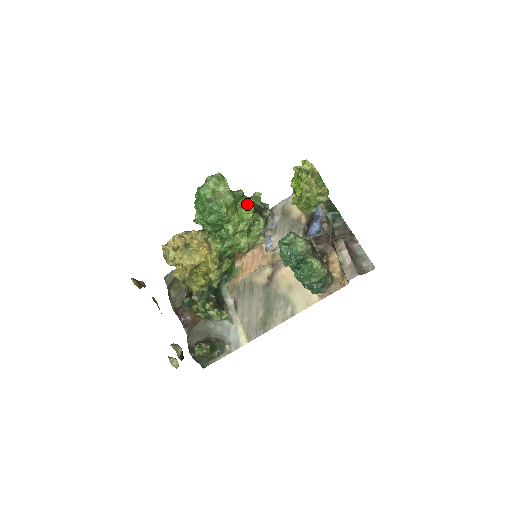
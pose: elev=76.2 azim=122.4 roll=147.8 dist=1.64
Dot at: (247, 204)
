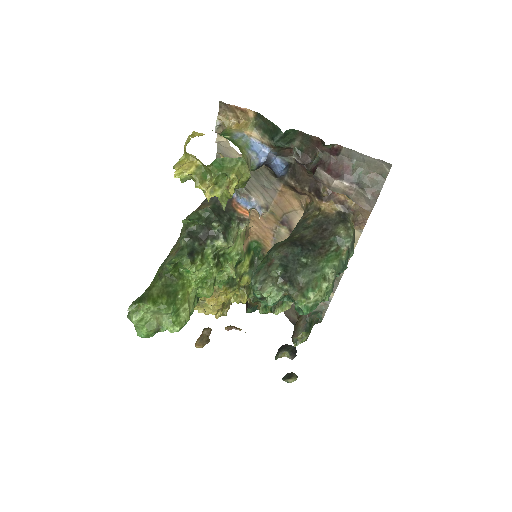
Dot at: occluded
